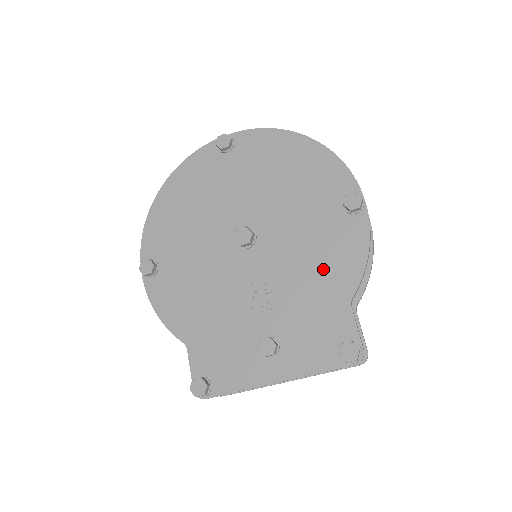
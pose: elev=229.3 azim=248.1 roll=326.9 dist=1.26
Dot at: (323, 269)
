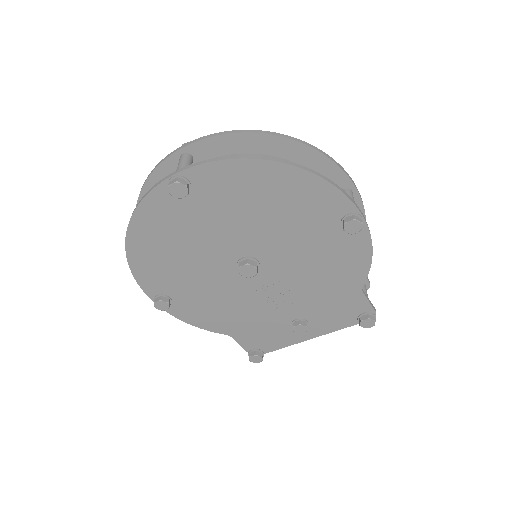
Dot at: (332, 273)
